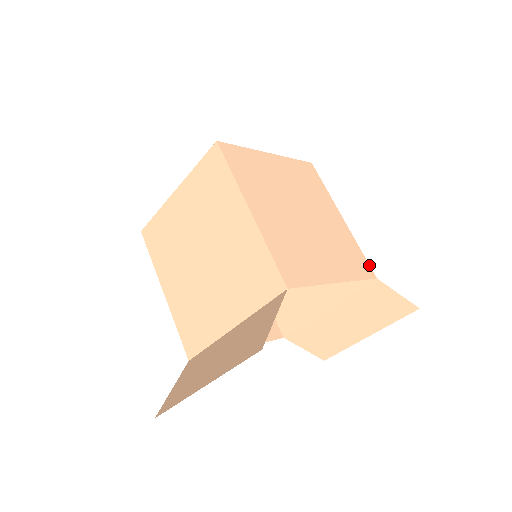
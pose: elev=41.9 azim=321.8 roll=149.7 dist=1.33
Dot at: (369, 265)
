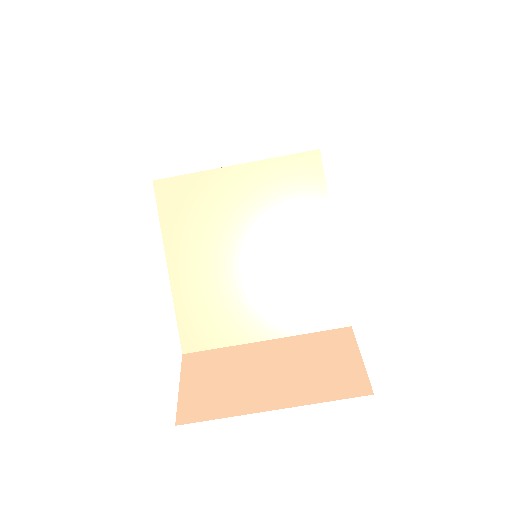
Dot at: occluded
